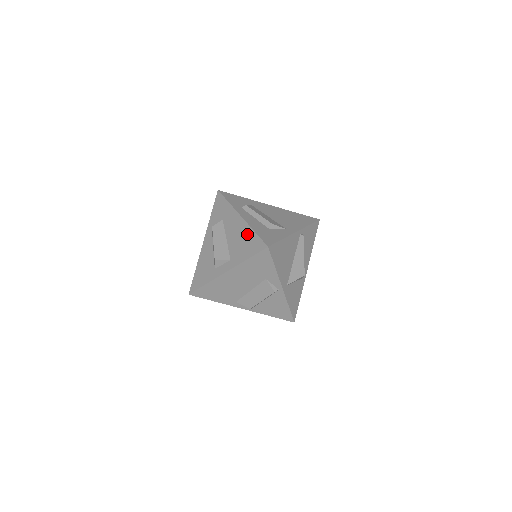
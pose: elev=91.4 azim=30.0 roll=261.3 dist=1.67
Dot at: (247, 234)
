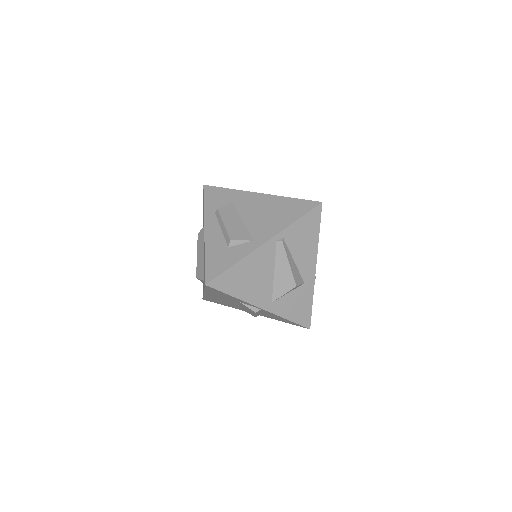
Dot at: (204, 257)
